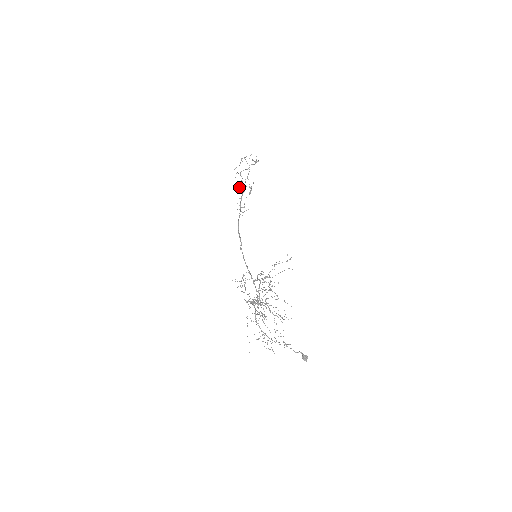
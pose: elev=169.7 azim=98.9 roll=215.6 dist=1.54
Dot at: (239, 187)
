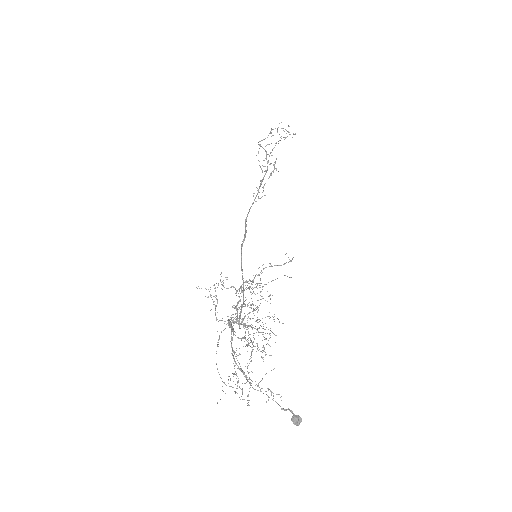
Dot at: (259, 165)
